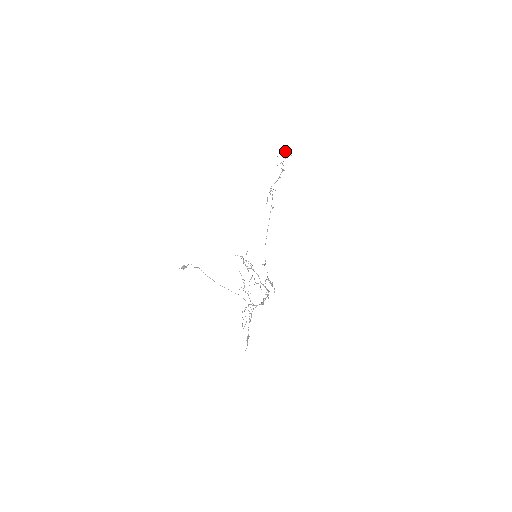
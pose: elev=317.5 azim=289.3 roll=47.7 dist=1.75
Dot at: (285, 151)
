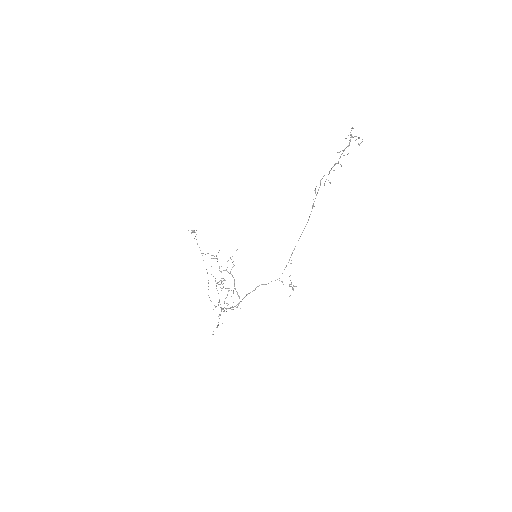
Dot at: (351, 136)
